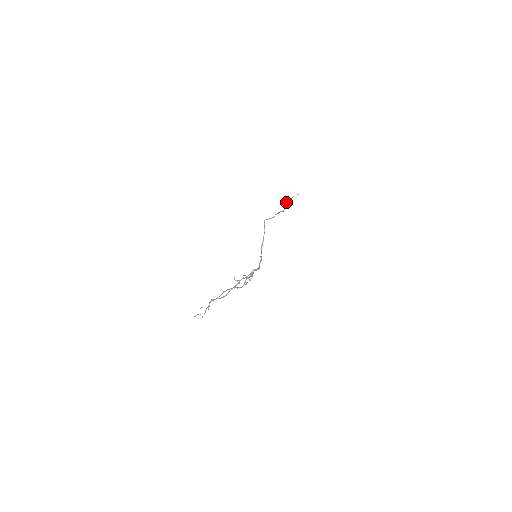
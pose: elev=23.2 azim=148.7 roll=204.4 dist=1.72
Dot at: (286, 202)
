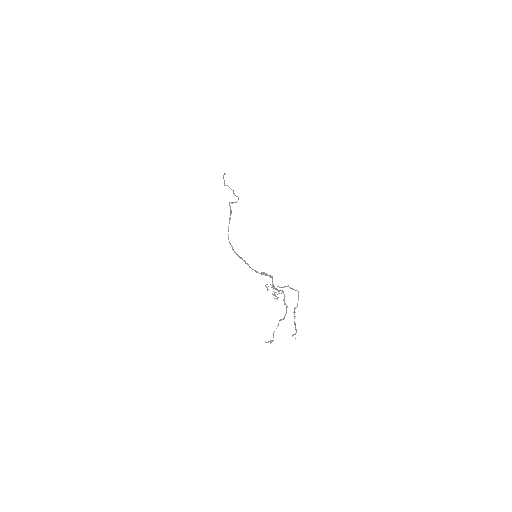
Dot at: (224, 181)
